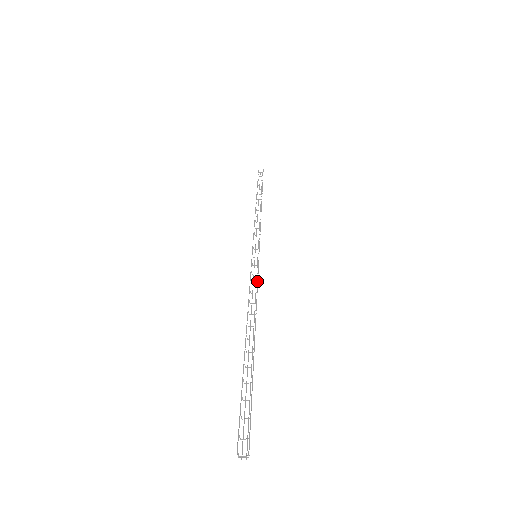
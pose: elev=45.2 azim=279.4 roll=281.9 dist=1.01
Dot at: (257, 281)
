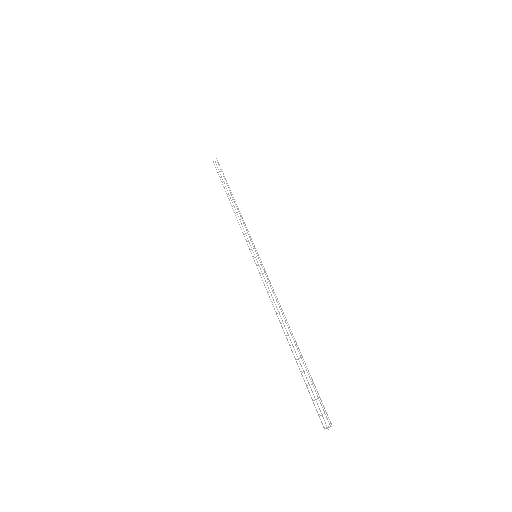
Dot at: (269, 281)
